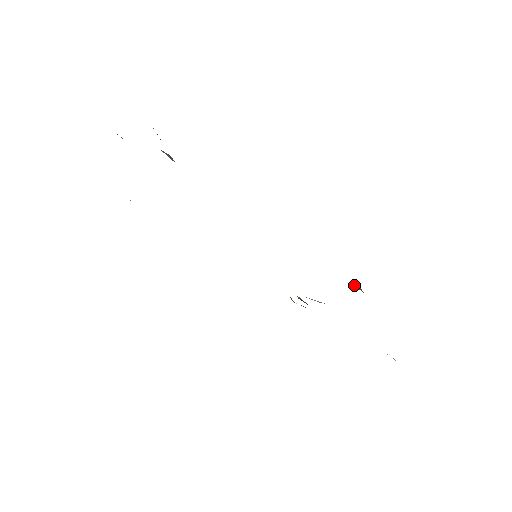
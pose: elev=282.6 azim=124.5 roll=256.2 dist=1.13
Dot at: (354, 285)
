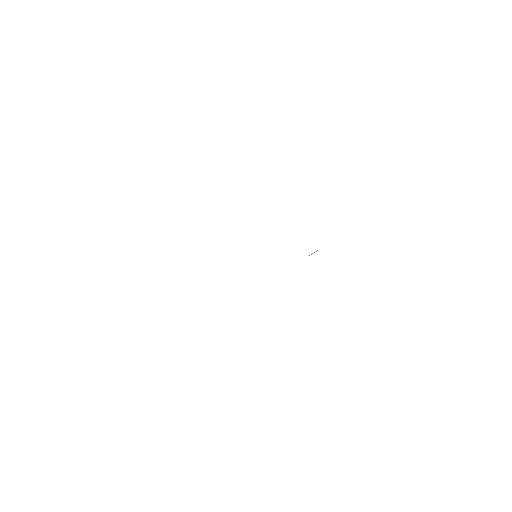
Dot at: occluded
